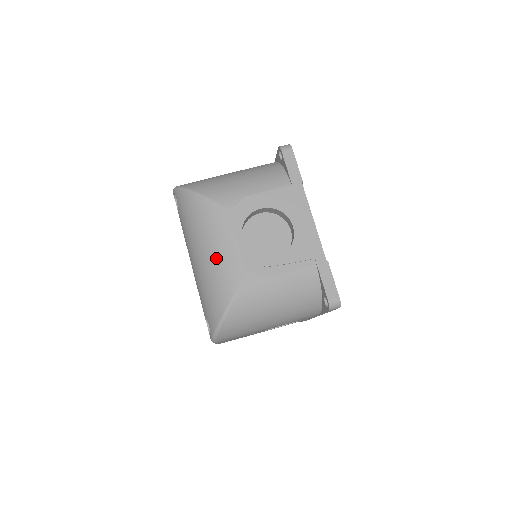
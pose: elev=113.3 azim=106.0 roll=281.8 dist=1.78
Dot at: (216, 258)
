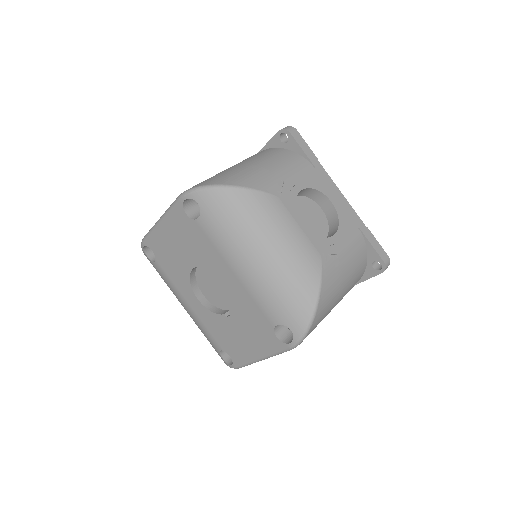
Dot at: (286, 250)
